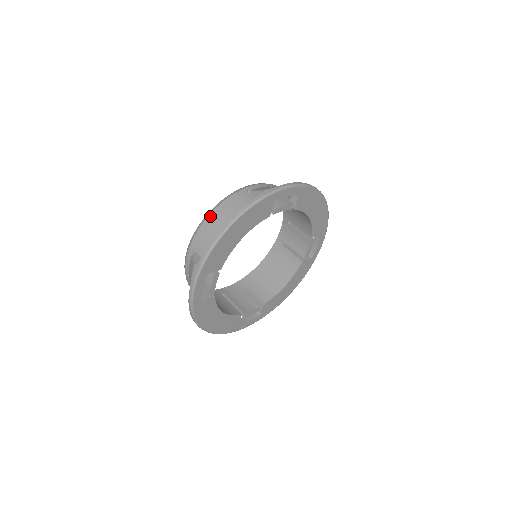
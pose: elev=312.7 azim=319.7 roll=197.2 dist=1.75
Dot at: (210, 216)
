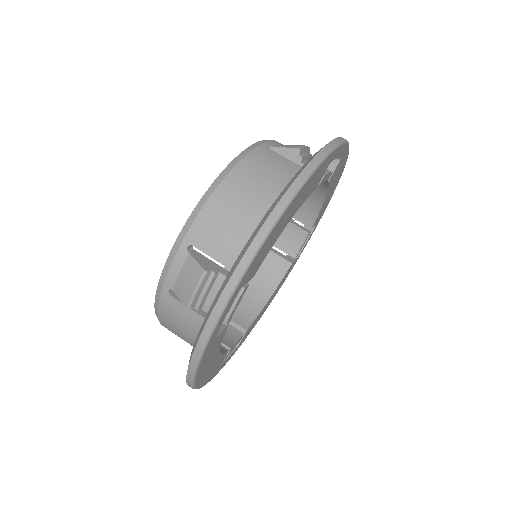
Dot at: occluded
